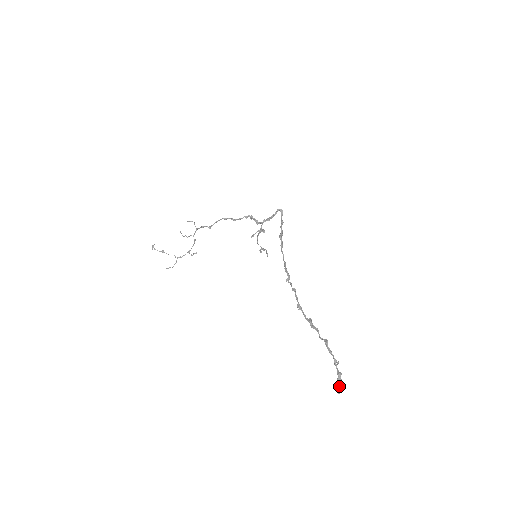
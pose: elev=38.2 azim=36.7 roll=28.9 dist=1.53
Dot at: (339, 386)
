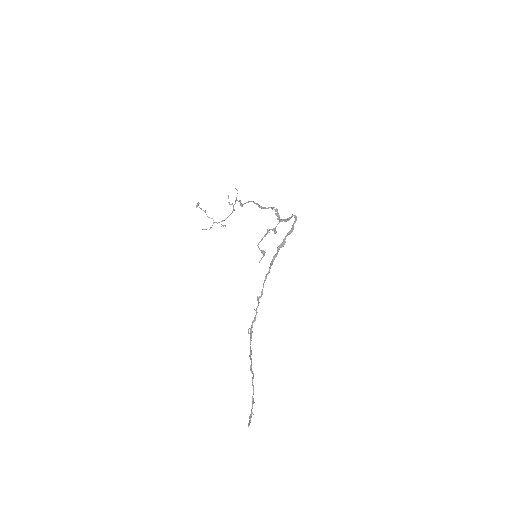
Dot at: (250, 421)
